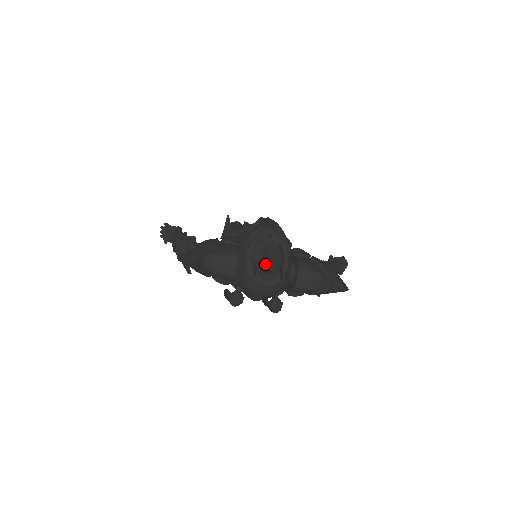
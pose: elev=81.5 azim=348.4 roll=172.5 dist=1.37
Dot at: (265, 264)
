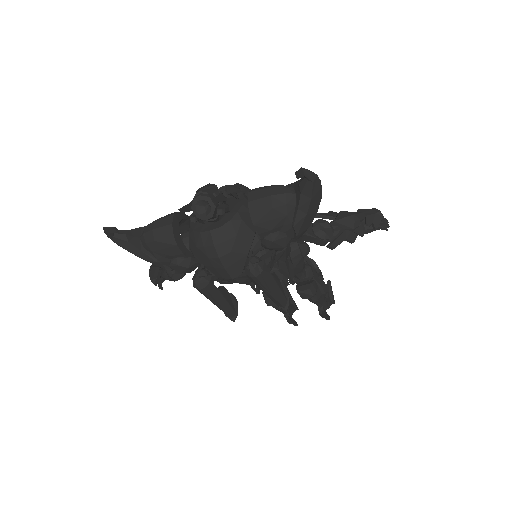
Dot at: (194, 196)
